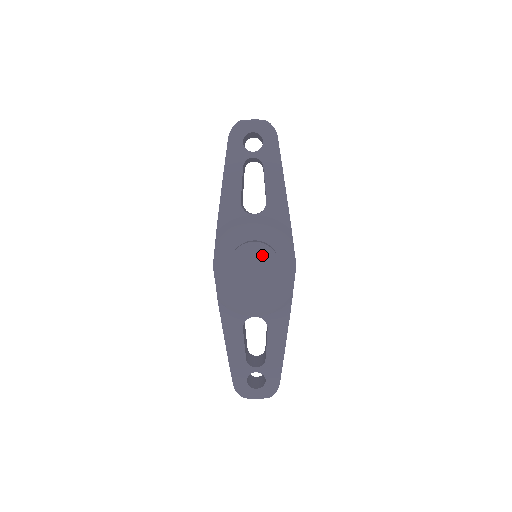
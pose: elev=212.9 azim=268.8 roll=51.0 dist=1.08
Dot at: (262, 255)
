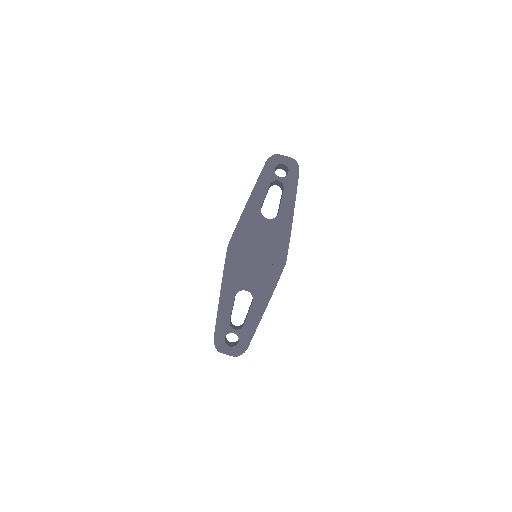
Dot at: (265, 247)
